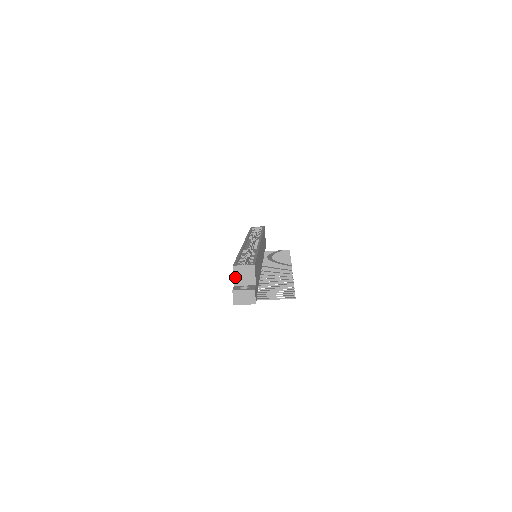
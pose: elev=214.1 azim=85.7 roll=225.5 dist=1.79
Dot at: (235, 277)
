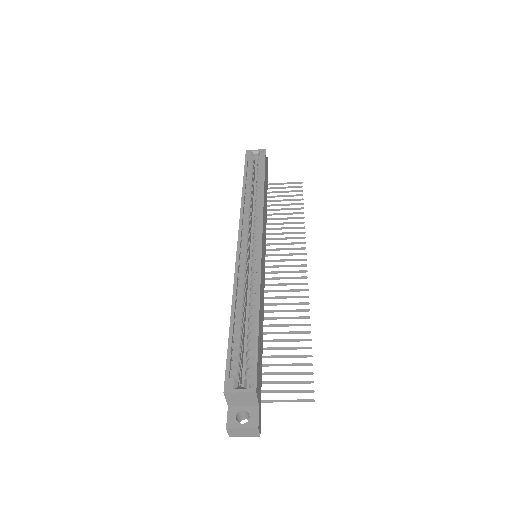
Dot at: (228, 400)
